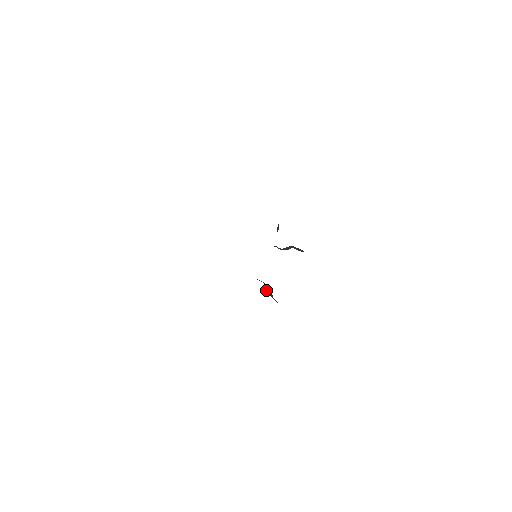
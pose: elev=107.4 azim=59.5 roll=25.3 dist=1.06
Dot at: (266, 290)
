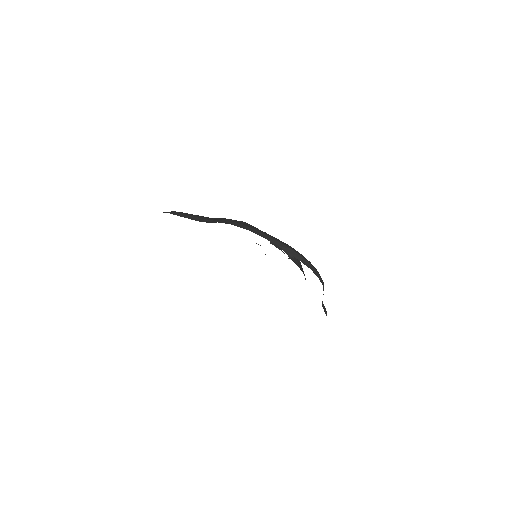
Dot at: occluded
